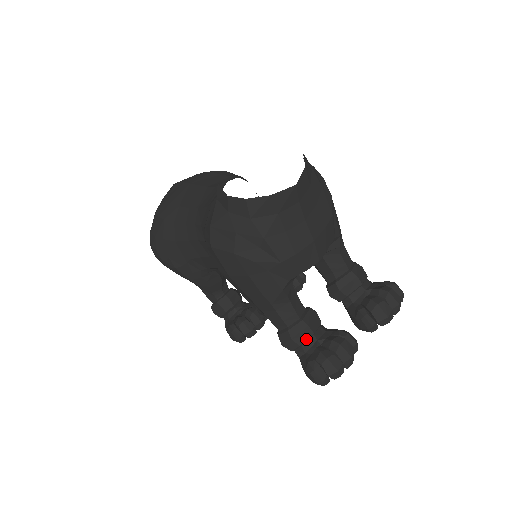
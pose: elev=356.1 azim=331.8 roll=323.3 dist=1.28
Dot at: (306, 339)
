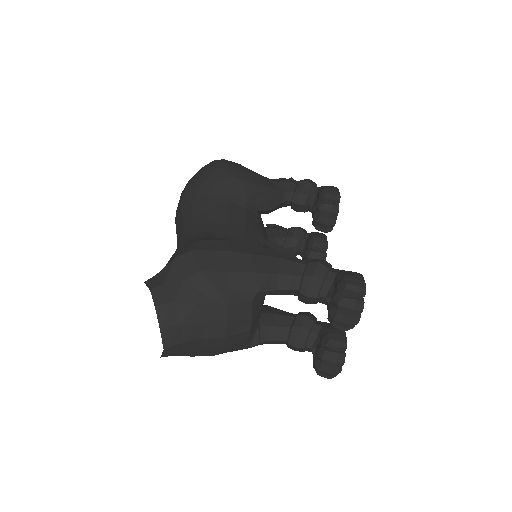
Dot at: (303, 350)
